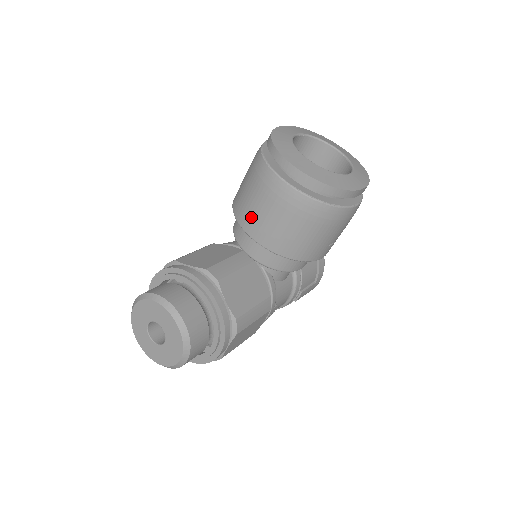
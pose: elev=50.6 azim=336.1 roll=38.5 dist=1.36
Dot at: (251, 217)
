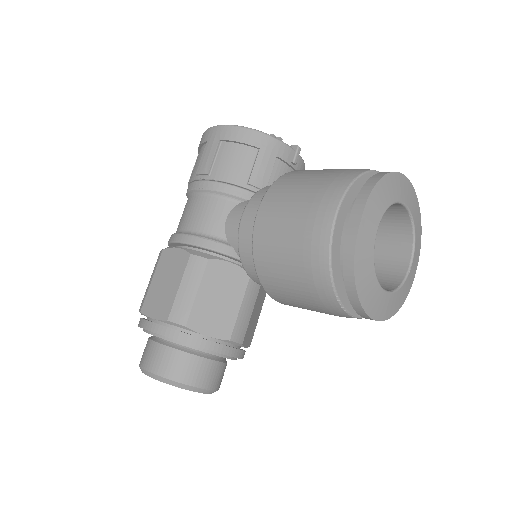
Dot at: (288, 302)
